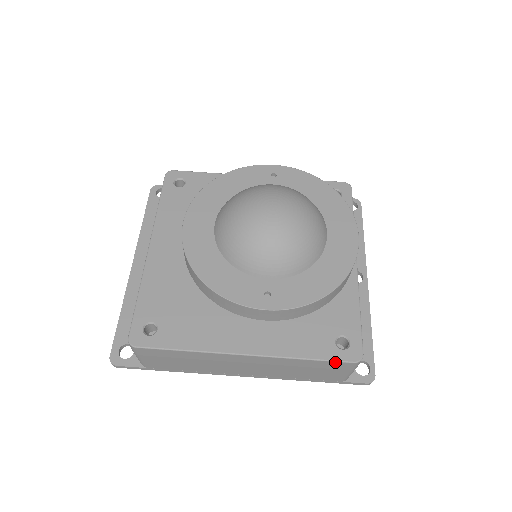
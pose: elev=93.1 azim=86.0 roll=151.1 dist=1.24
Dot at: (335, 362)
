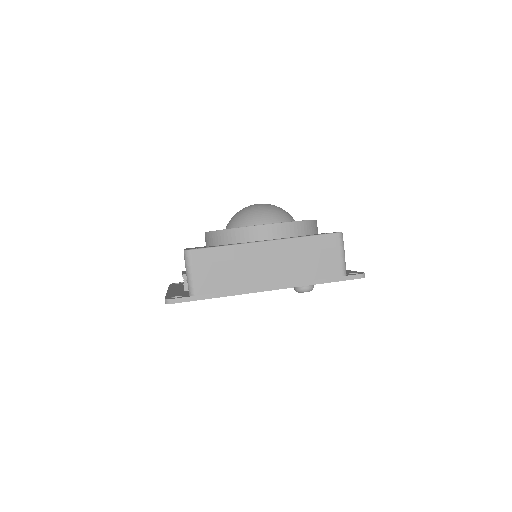
Dot at: (326, 235)
